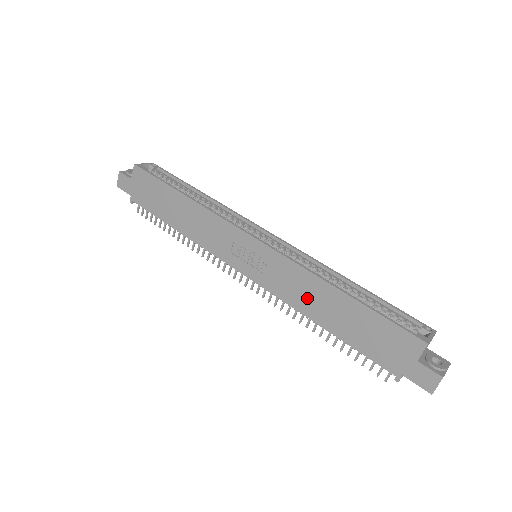
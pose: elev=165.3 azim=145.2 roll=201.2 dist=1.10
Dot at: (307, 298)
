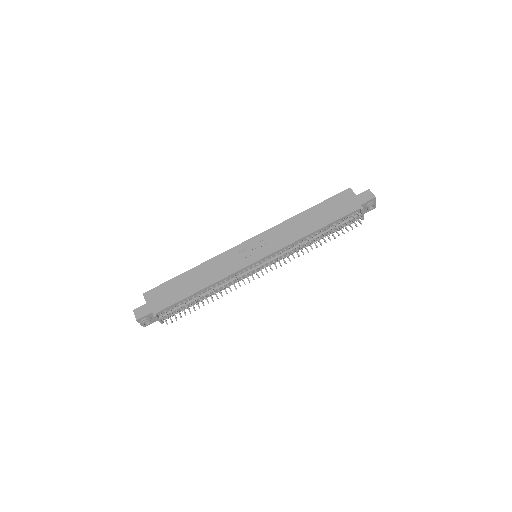
Dot at: (296, 230)
